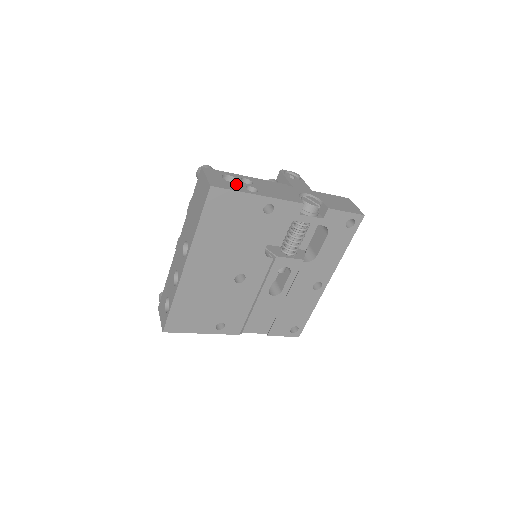
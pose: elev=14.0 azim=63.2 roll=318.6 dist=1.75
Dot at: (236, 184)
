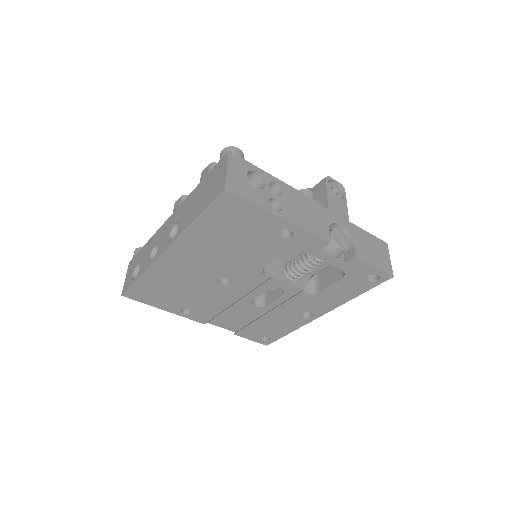
Dot at: (260, 191)
